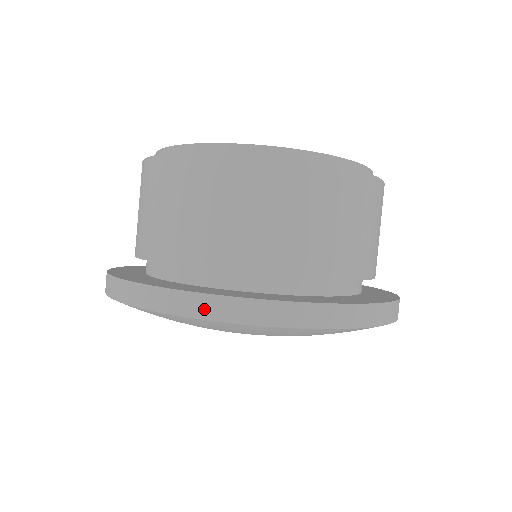
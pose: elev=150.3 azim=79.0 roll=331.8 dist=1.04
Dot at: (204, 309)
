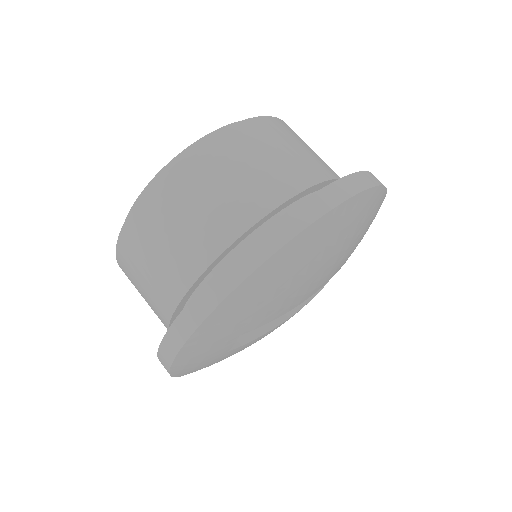
Dot at: (334, 197)
